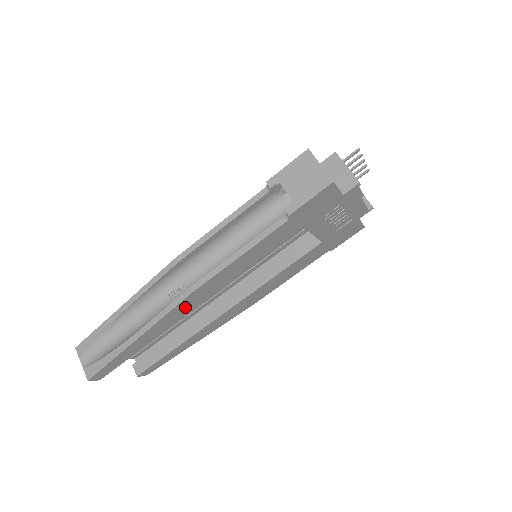
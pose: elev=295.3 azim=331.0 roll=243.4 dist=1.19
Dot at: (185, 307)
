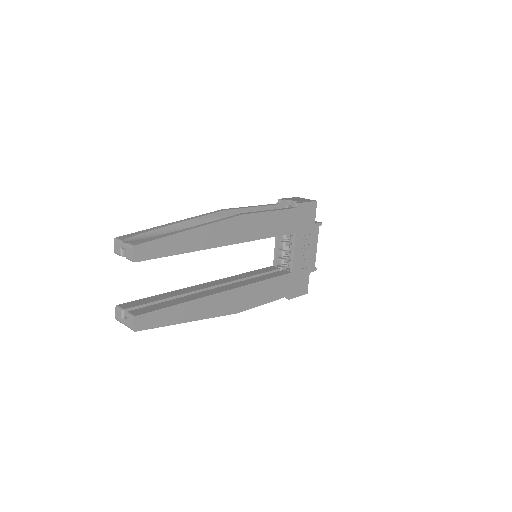
Dot at: (229, 230)
